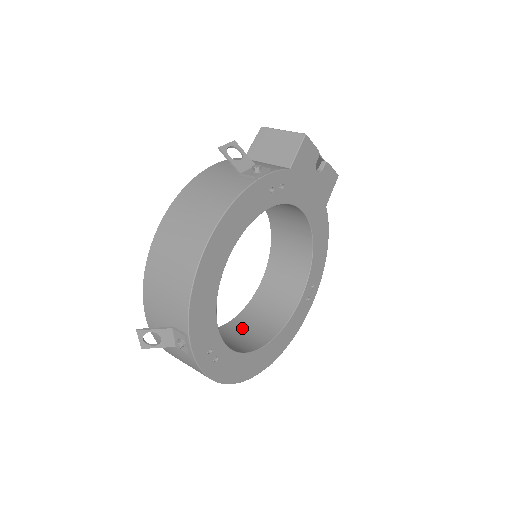
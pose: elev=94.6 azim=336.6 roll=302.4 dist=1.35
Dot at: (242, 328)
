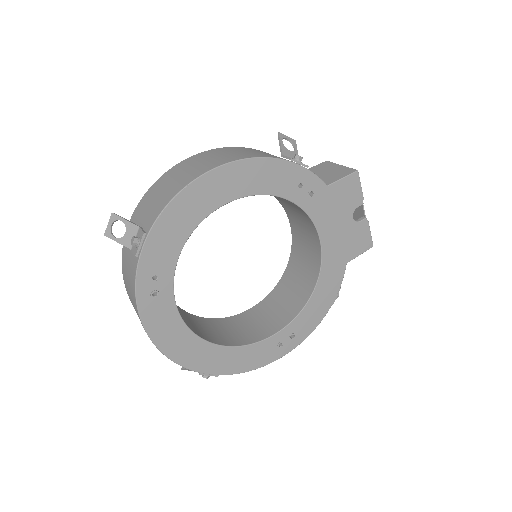
Dot at: (202, 324)
